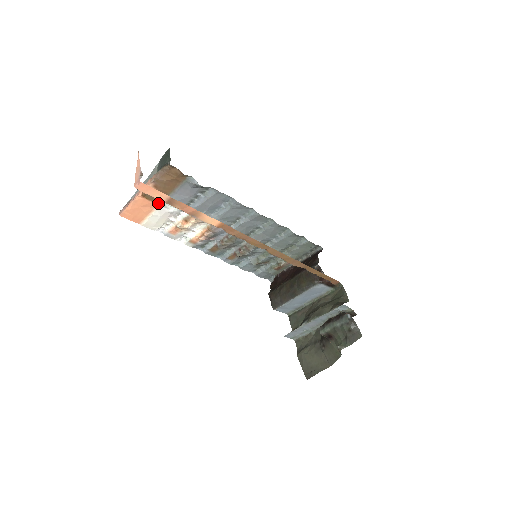
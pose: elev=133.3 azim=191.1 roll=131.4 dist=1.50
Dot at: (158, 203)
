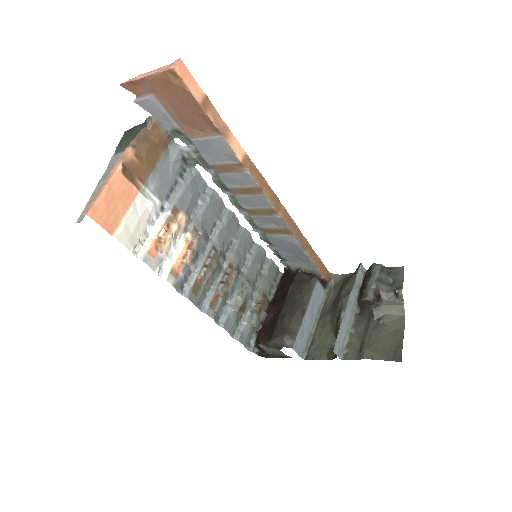
Dot at: (138, 189)
